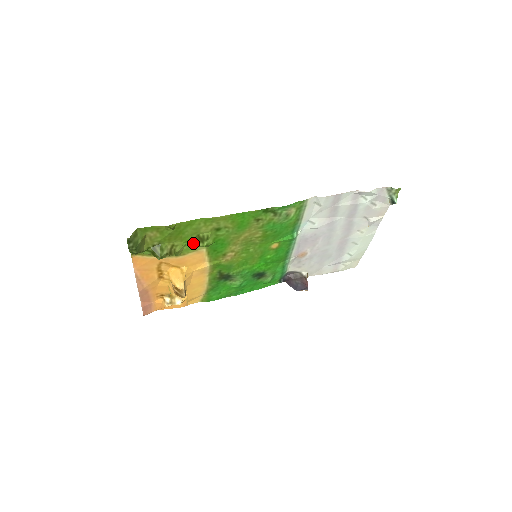
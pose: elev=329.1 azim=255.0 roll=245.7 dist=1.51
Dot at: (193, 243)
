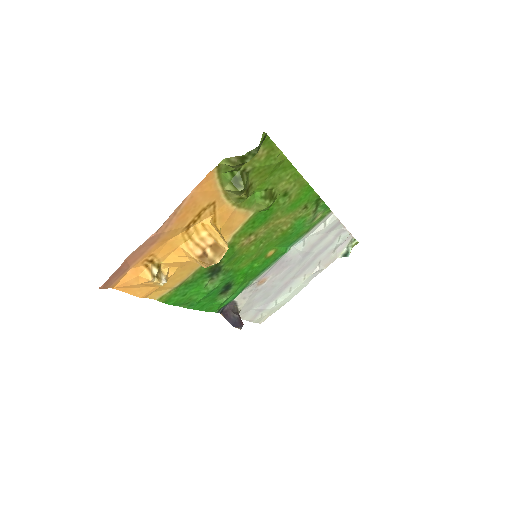
Dot at: (261, 196)
